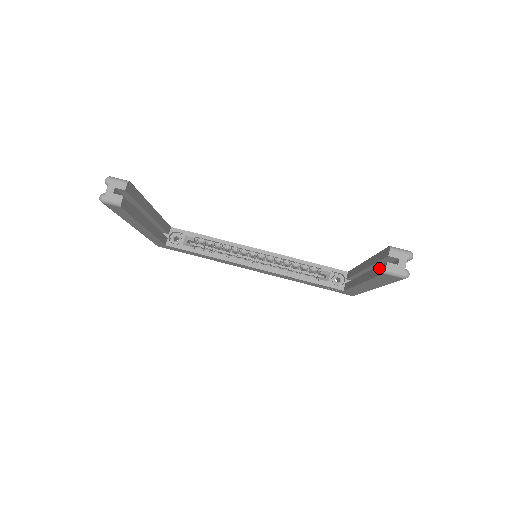
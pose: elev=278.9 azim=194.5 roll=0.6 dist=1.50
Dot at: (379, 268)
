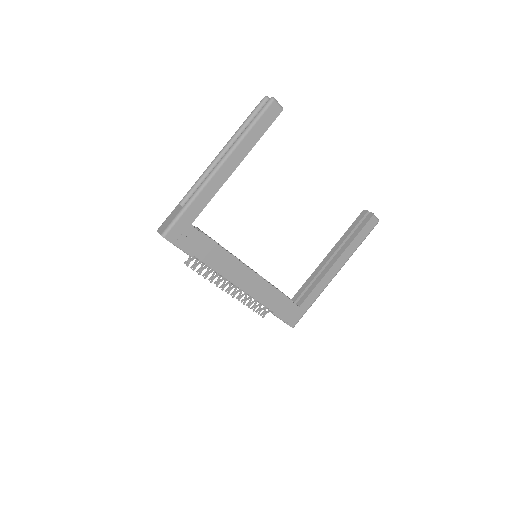
Dot at: (362, 223)
